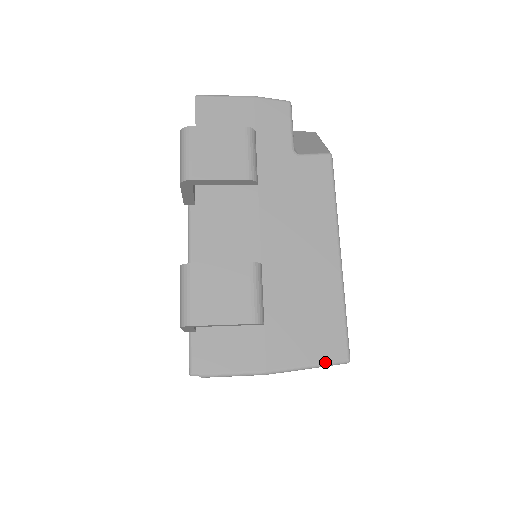
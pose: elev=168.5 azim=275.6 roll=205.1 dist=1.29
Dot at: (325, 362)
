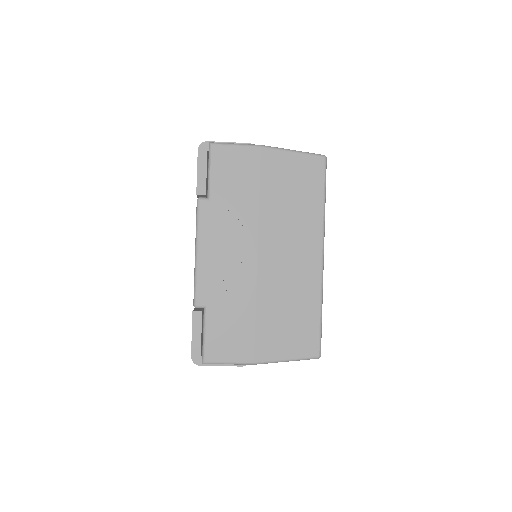
Dot at: (306, 152)
